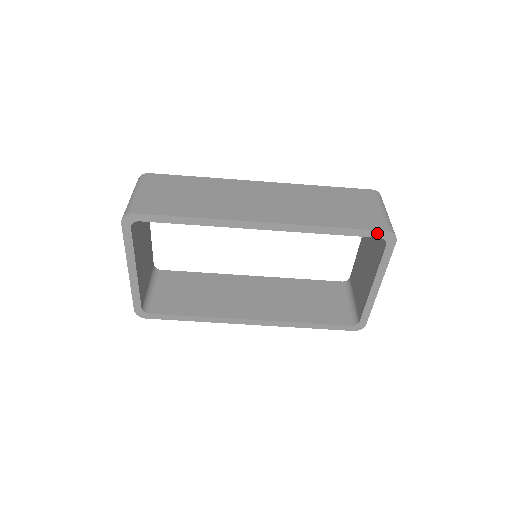
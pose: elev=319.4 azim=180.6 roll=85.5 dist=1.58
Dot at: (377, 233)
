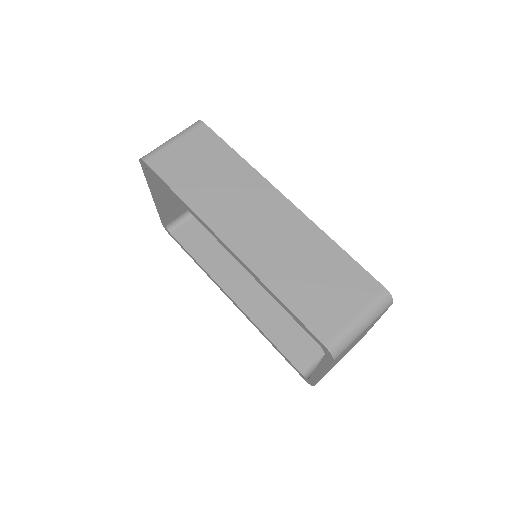
Dot at: (316, 339)
